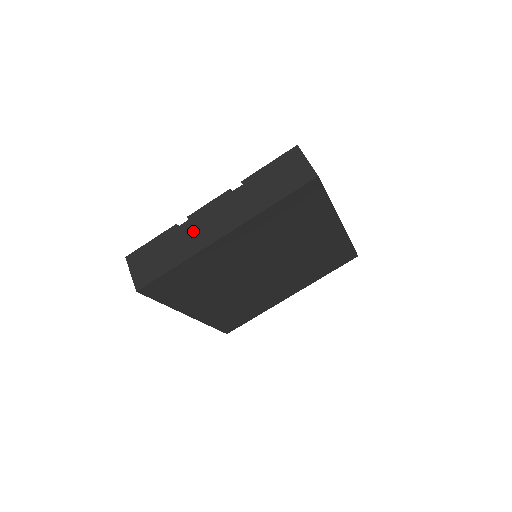
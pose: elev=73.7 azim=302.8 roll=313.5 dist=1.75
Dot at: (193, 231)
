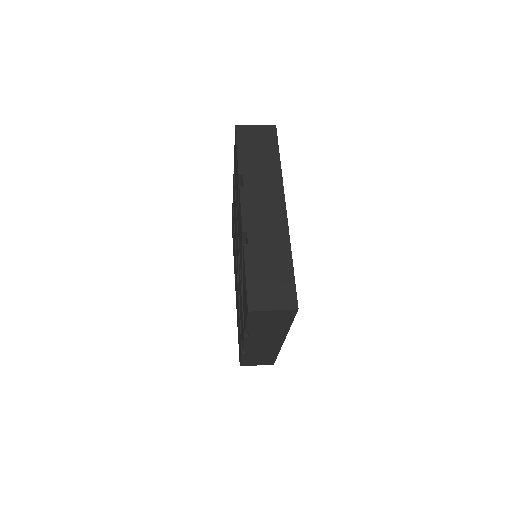
Dot at: (259, 350)
